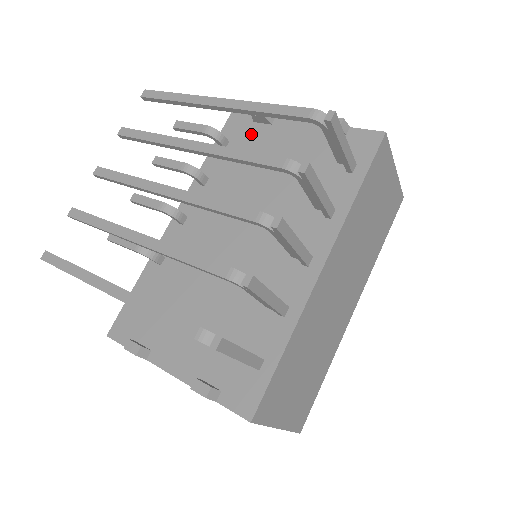
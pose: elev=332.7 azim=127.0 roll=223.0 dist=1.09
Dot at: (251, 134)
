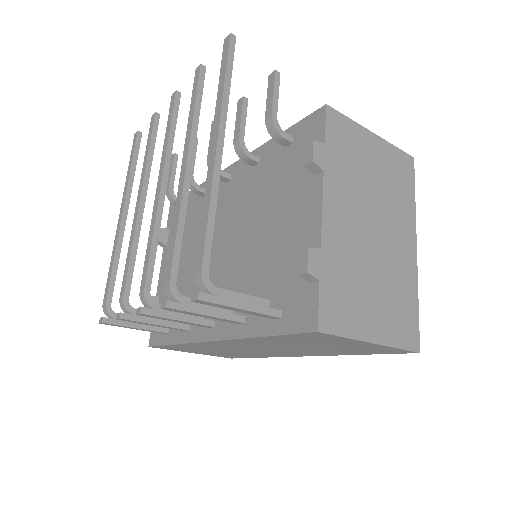
Dot at: (302, 161)
